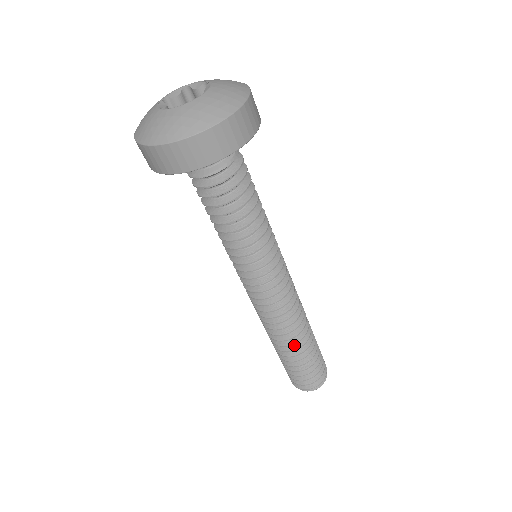
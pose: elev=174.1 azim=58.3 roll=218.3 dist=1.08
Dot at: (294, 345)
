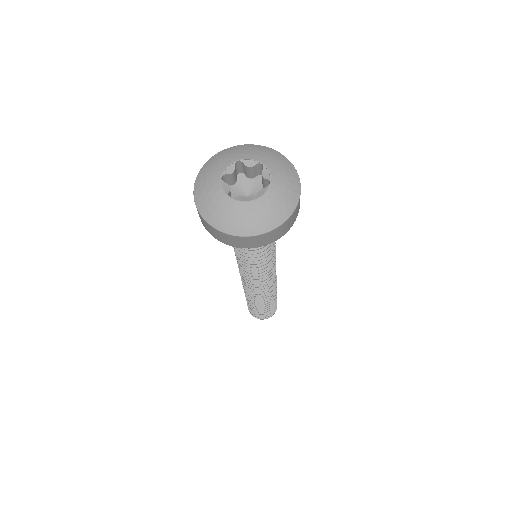
Dot at: occluded
